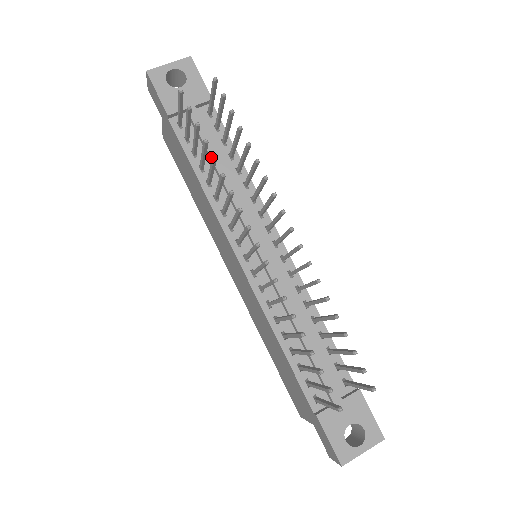
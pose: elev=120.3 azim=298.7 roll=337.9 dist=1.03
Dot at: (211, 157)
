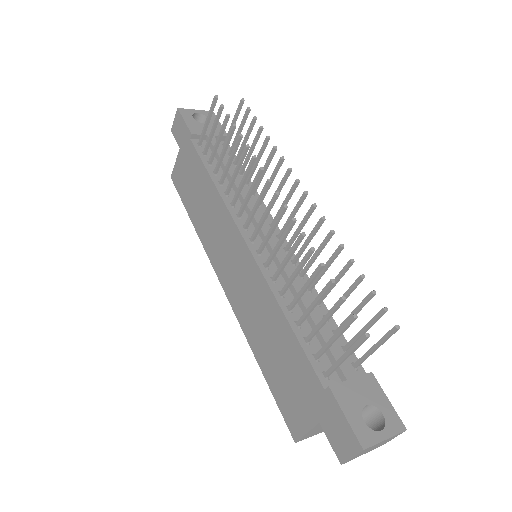
Dot at: occluded
